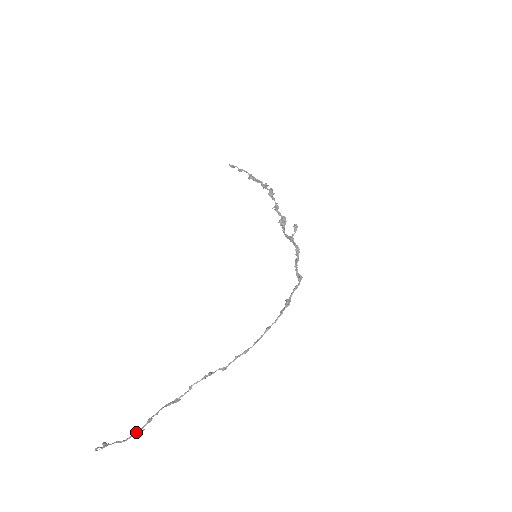
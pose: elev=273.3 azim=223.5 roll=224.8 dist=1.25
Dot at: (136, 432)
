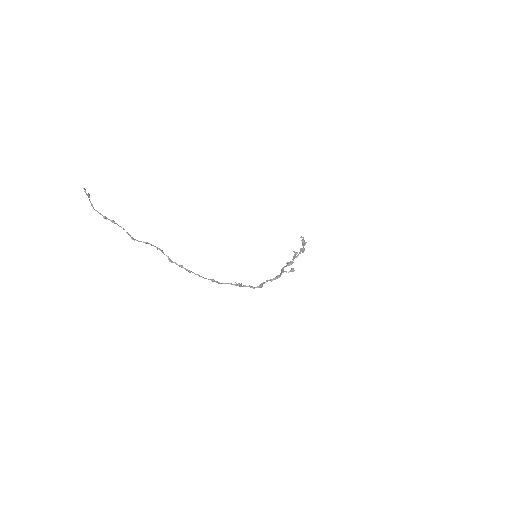
Dot at: occluded
